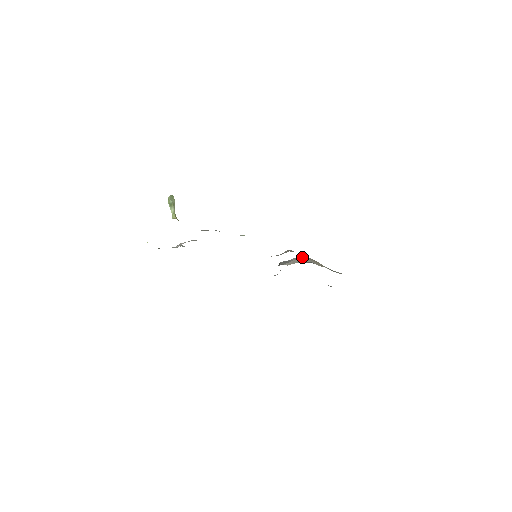
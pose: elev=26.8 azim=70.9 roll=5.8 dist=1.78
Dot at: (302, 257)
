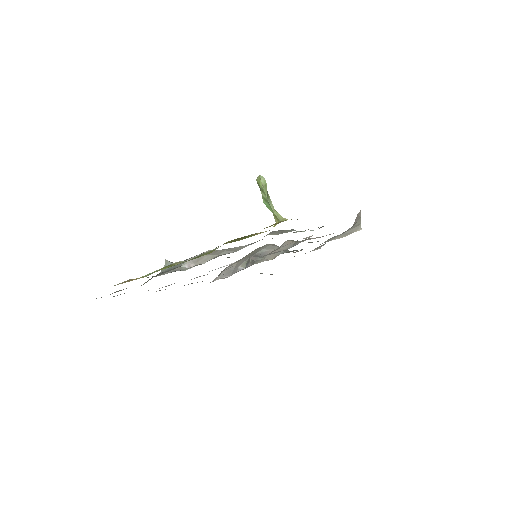
Dot at: (274, 245)
